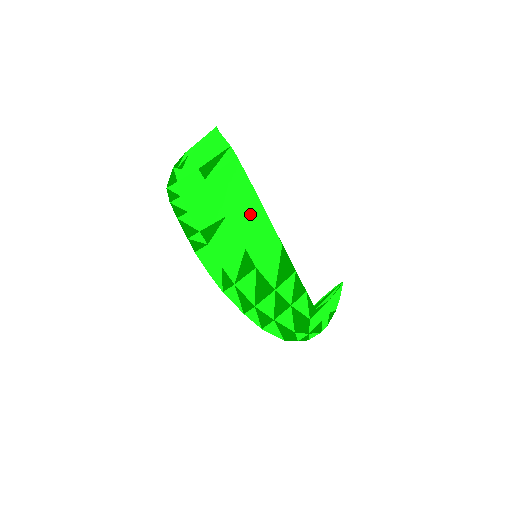
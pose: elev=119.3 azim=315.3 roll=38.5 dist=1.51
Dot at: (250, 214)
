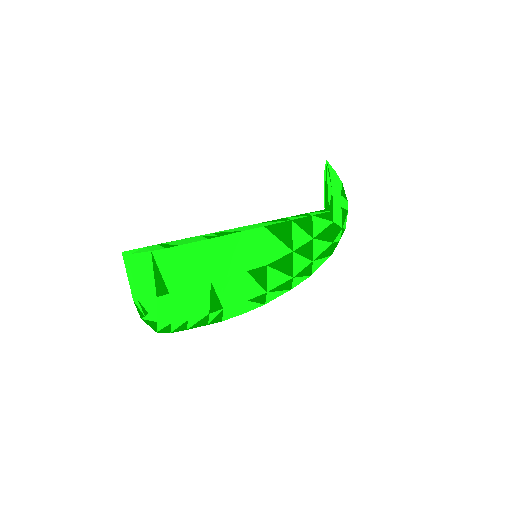
Dot at: (222, 254)
